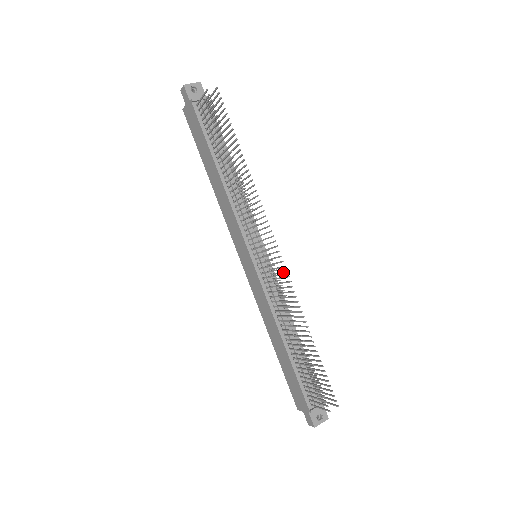
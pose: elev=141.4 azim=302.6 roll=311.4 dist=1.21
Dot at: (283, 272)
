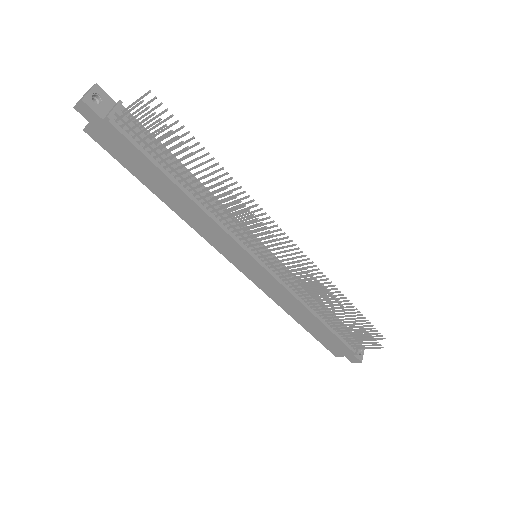
Dot at: occluded
